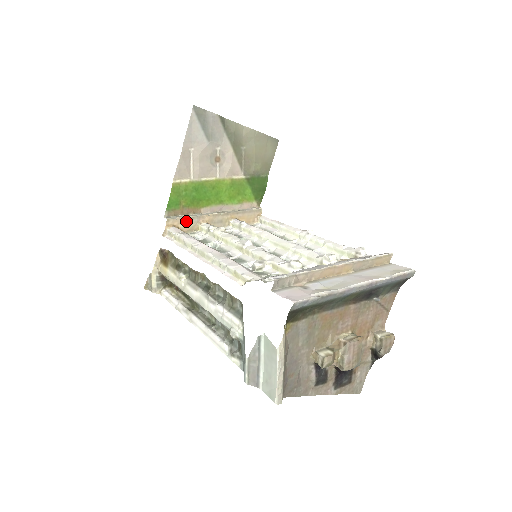
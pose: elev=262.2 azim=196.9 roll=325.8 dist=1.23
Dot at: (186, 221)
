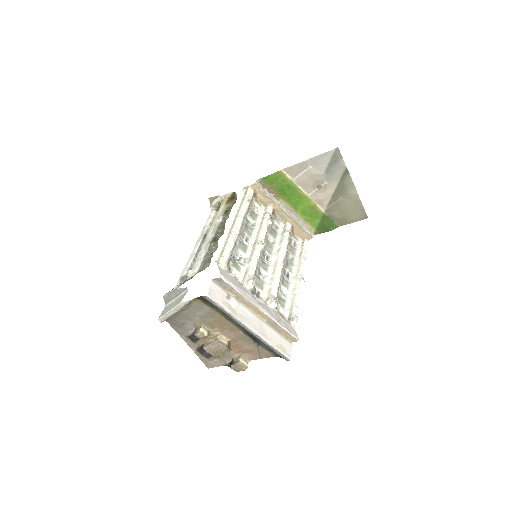
Dot at: (264, 195)
